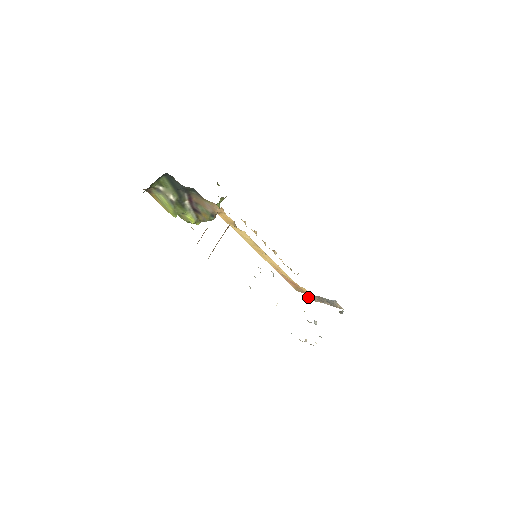
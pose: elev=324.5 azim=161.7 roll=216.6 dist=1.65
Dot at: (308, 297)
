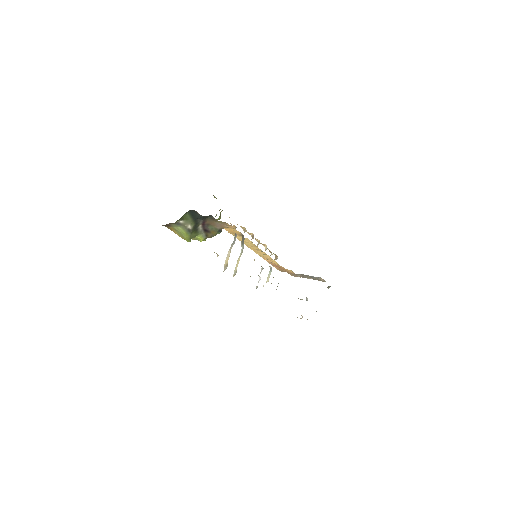
Dot at: (290, 274)
